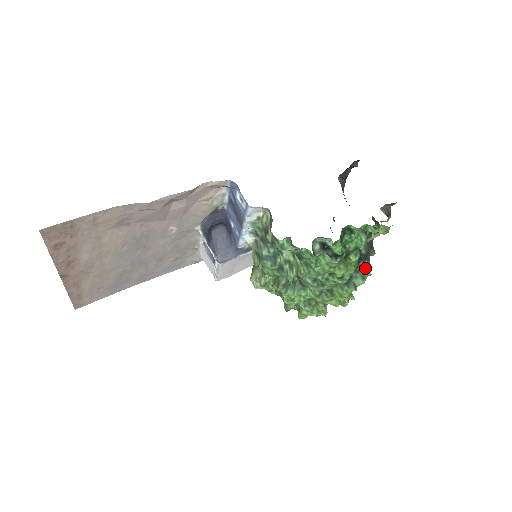
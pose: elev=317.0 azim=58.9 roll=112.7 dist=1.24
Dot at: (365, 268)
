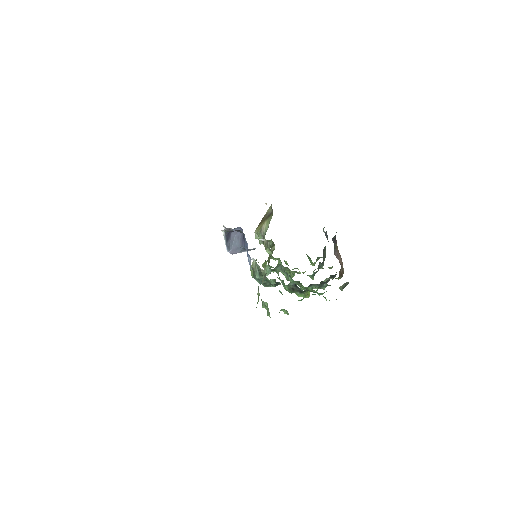
Dot at: (322, 286)
